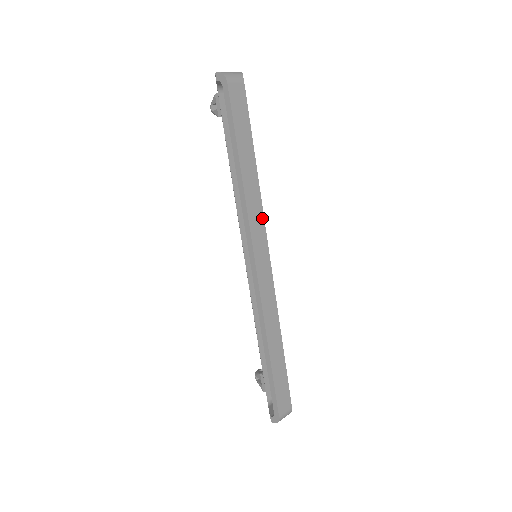
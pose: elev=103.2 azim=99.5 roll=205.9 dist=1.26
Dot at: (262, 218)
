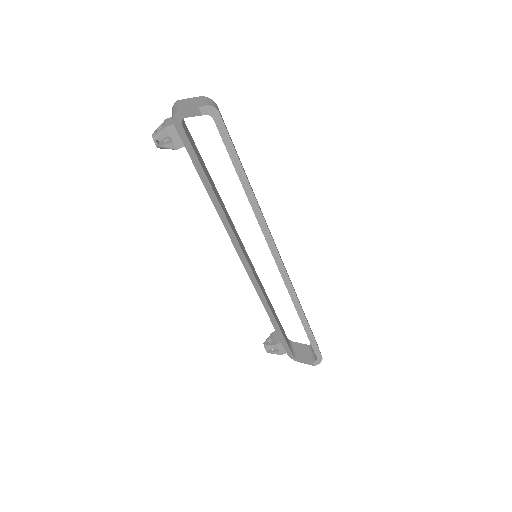
Dot at: occluded
